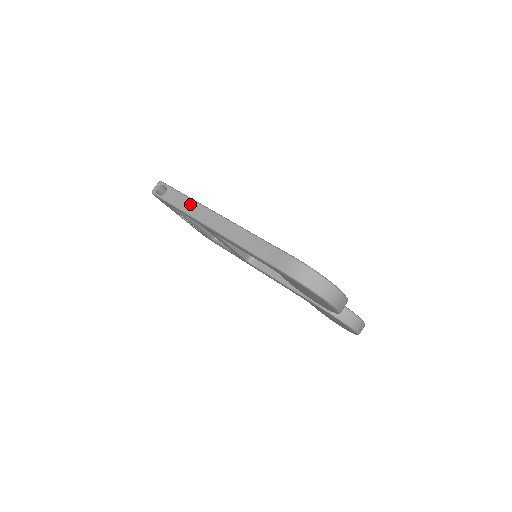
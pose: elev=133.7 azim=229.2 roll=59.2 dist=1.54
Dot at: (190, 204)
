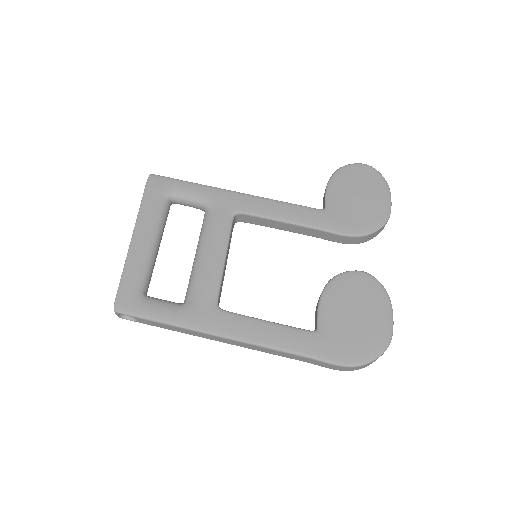
Dot at: (181, 330)
